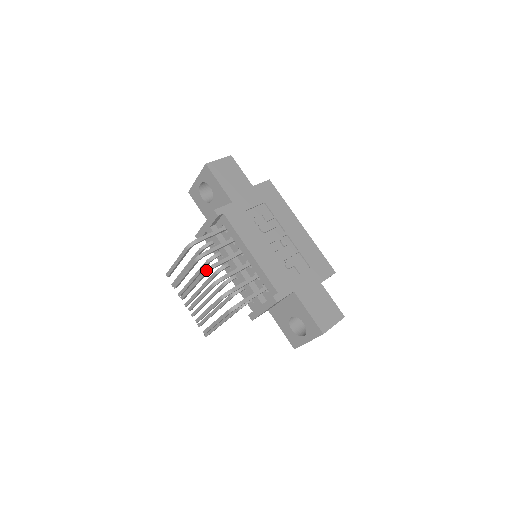
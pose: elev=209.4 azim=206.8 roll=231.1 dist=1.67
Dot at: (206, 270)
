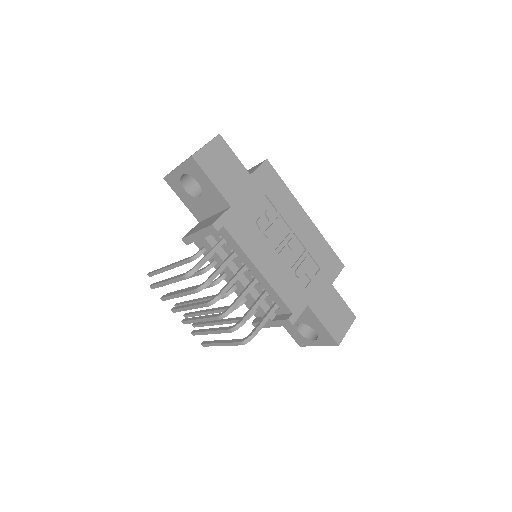
Dot at: (211, 302)
